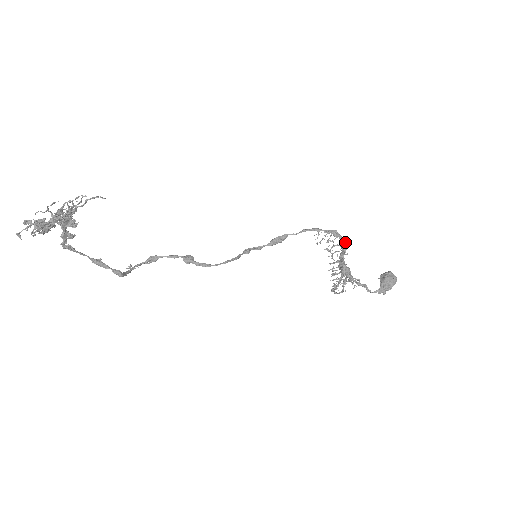
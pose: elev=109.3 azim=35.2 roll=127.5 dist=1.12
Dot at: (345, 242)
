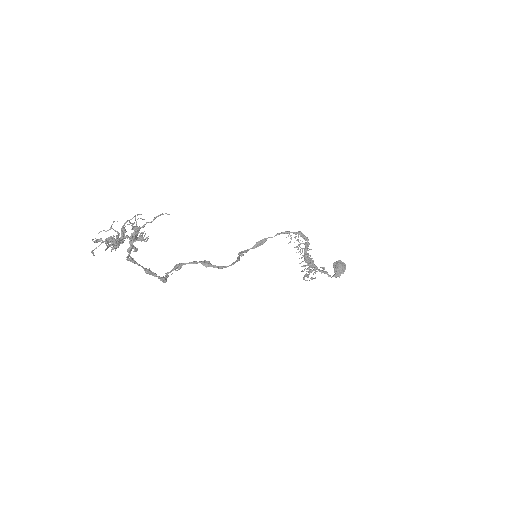
Dot at: (308, 240)
